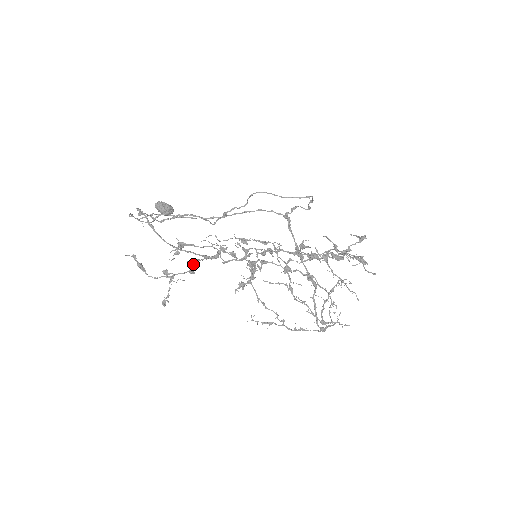
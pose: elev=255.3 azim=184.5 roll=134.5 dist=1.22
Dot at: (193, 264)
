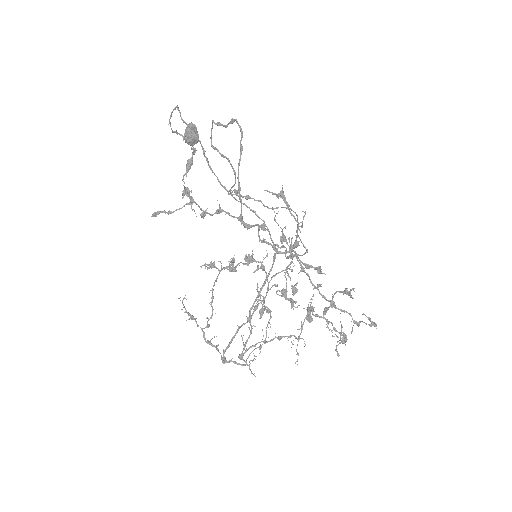
Dot at: (218, 211)
